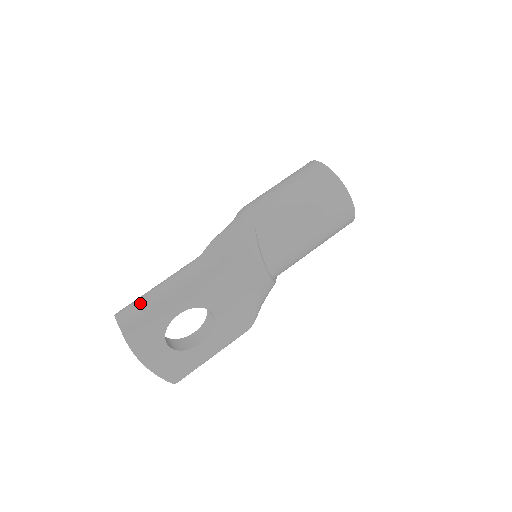
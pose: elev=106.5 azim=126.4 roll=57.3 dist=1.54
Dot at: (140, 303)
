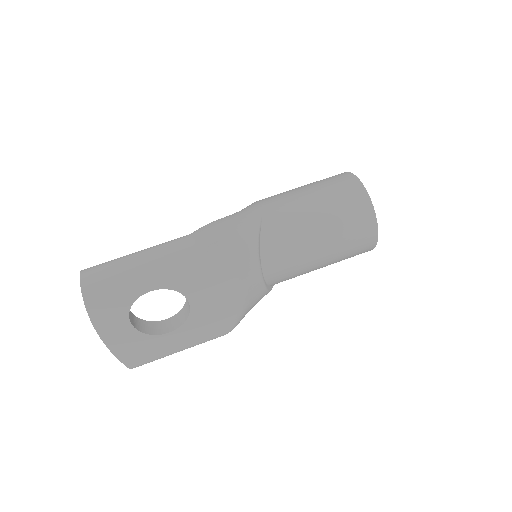
Dot at: (110, 265)
